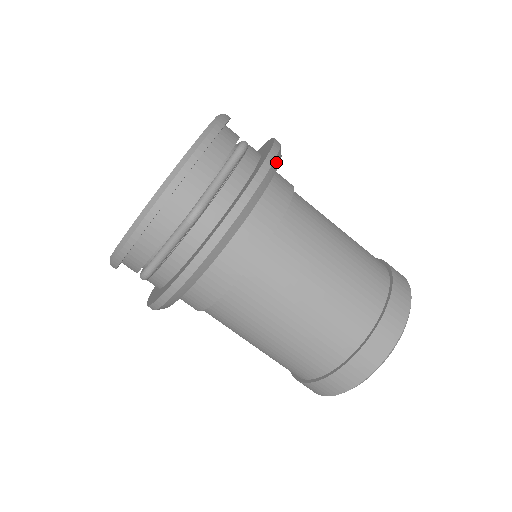
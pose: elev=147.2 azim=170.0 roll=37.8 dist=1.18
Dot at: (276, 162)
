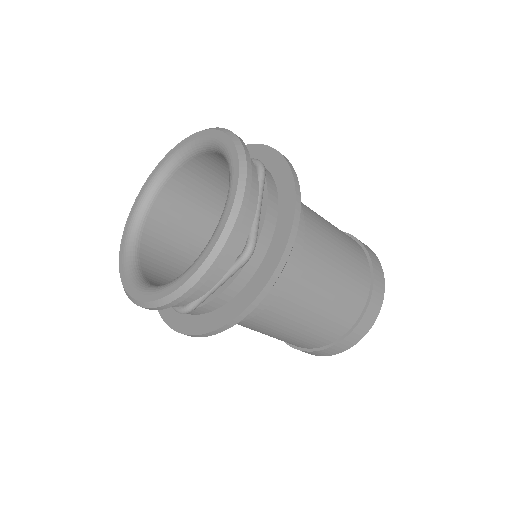
Dot at: occluded
